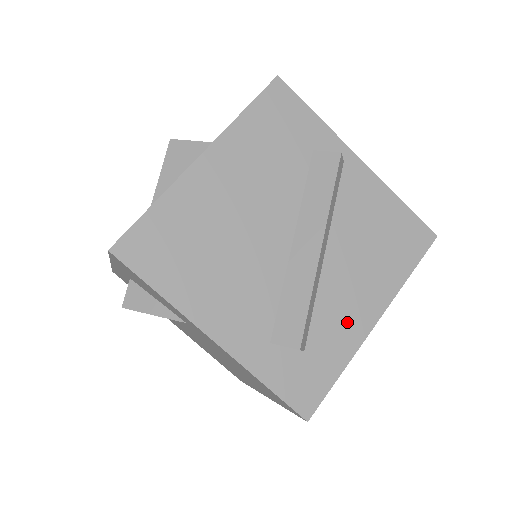
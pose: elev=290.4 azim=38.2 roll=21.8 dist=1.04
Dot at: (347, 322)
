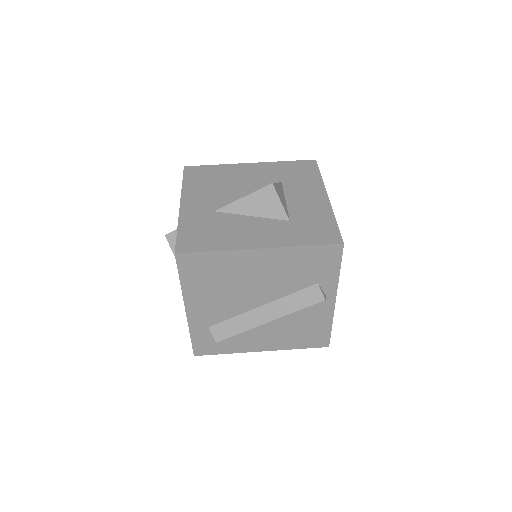
Dot at: (249, 343)
